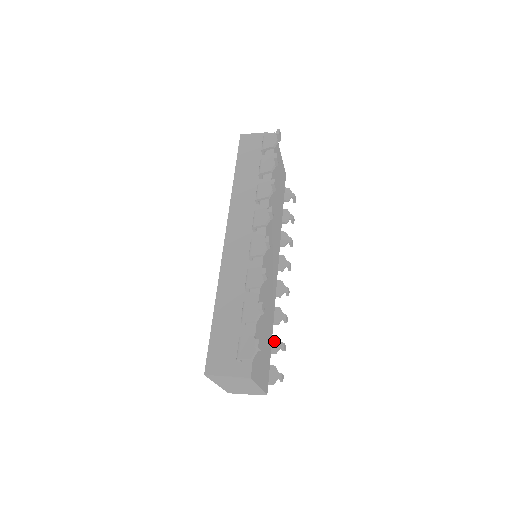
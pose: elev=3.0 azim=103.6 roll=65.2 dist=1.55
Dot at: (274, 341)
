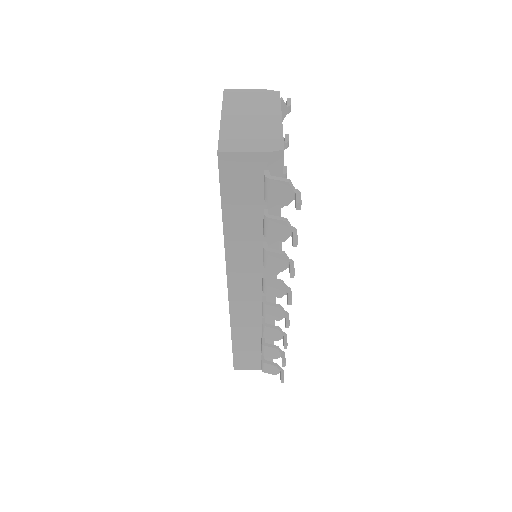
Dot at: occluded
